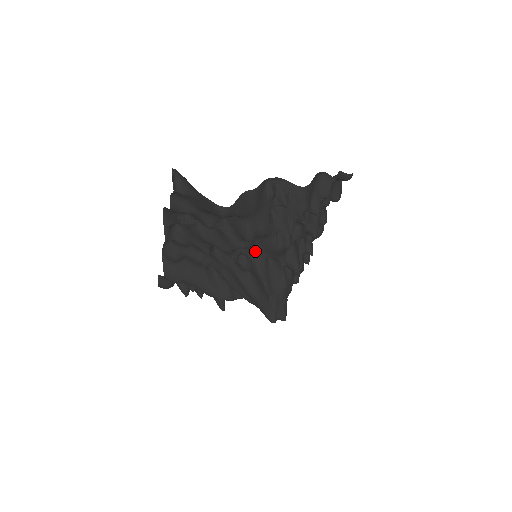
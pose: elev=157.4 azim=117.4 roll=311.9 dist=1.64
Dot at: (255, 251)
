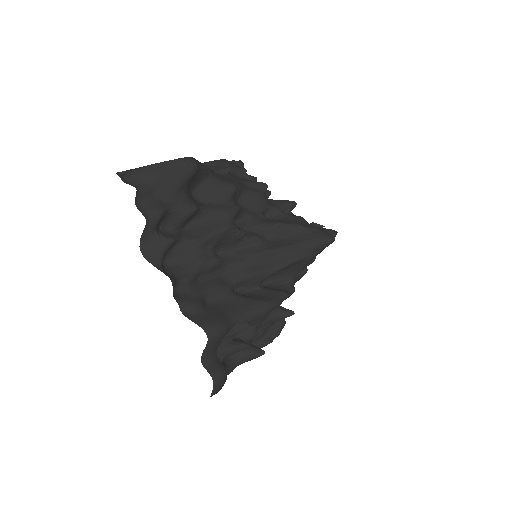
Dot at: (249, 215)
